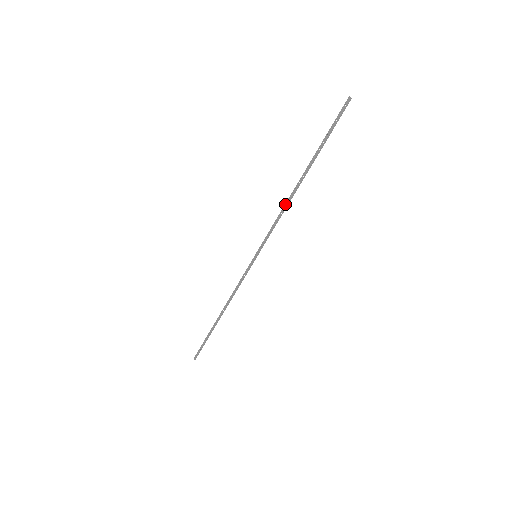
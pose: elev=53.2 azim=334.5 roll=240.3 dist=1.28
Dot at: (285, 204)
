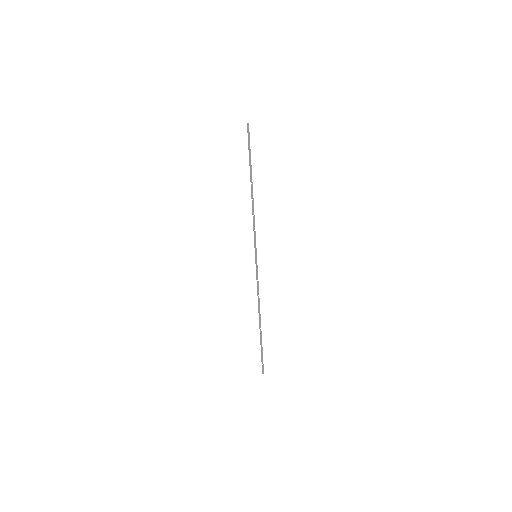
Dot at: (252, 208)
